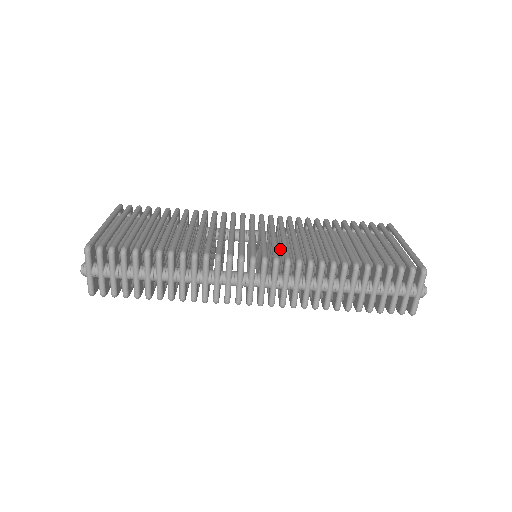
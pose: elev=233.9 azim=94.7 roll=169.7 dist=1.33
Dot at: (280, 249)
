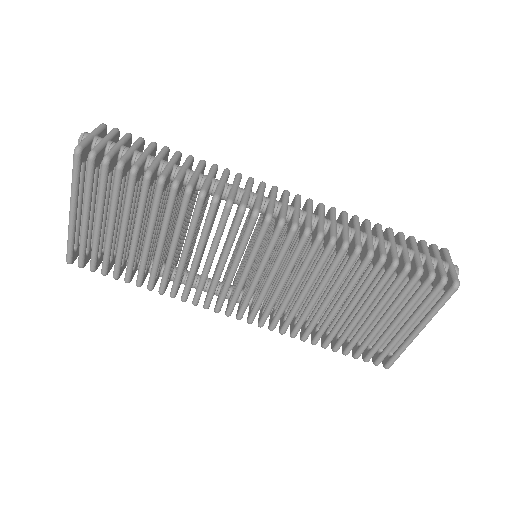
Dot at: occluded
